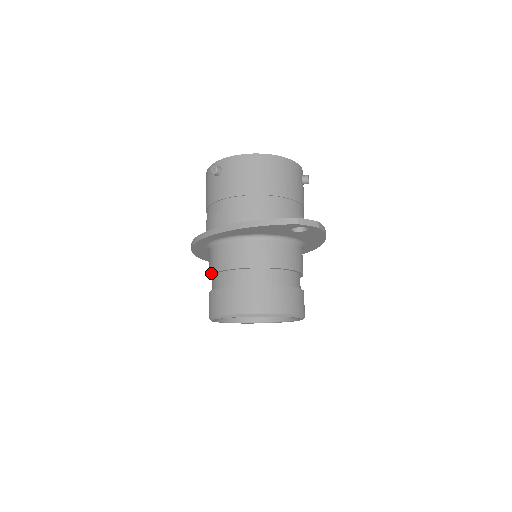
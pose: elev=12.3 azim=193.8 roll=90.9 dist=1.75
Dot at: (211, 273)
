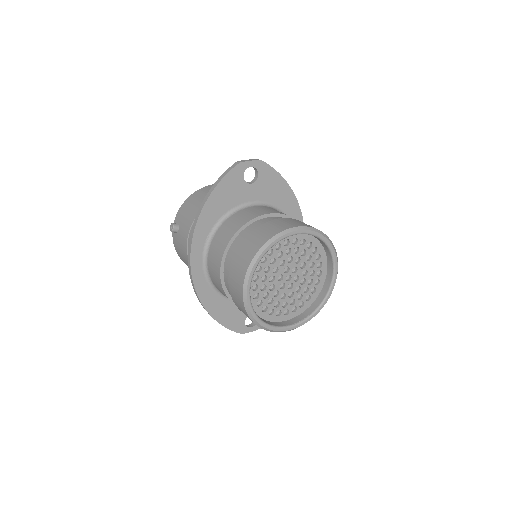
Dot at: (220, 281)
